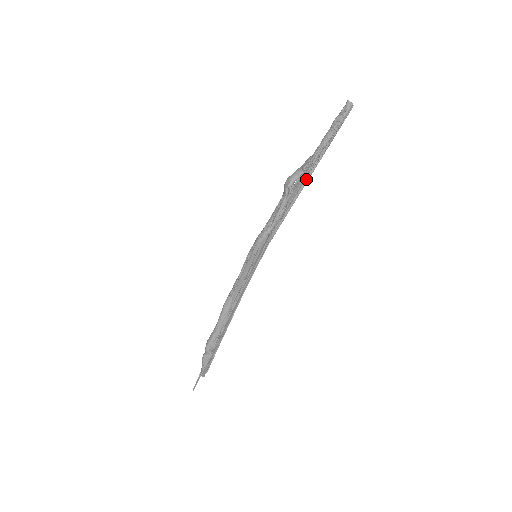
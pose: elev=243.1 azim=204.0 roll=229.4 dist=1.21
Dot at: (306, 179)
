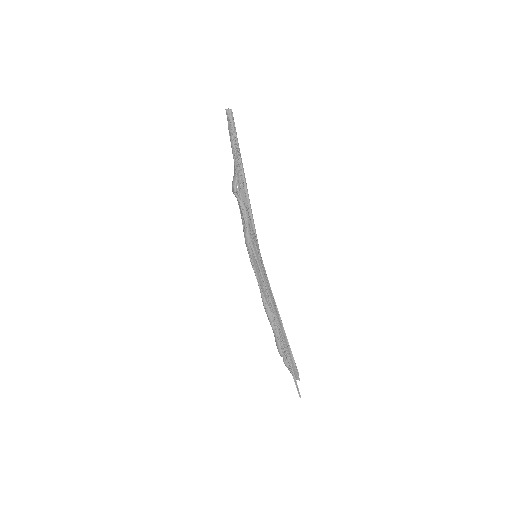
Dot at: (243, 178)
